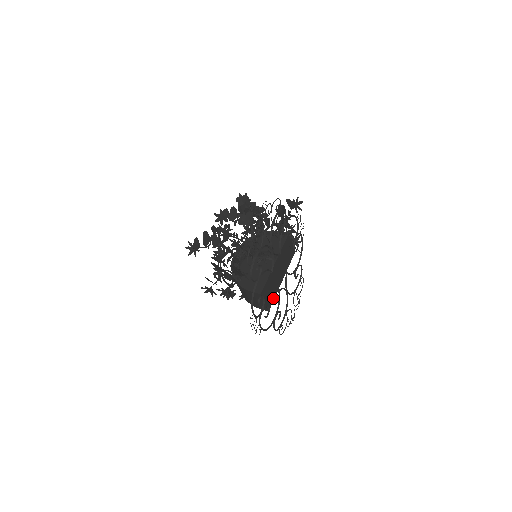
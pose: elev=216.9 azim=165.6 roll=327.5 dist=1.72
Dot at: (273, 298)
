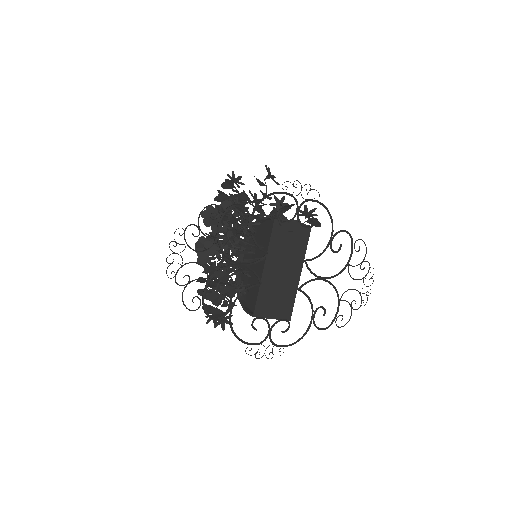
Dot at: (291, 303)
